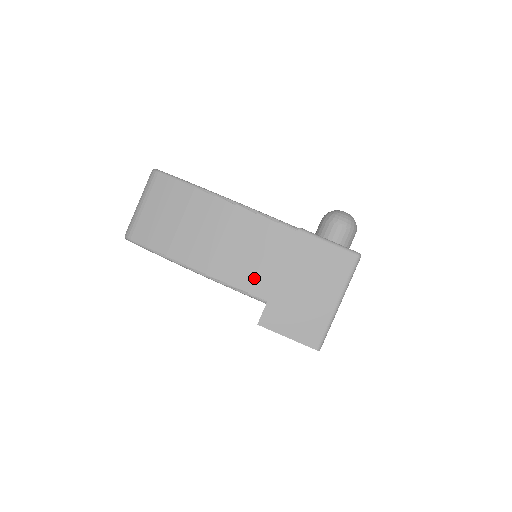
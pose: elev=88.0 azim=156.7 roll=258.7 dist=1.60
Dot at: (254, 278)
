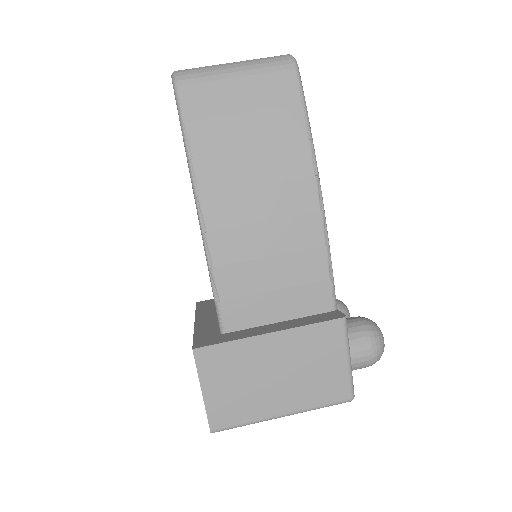
Dot at: (243, 296)
